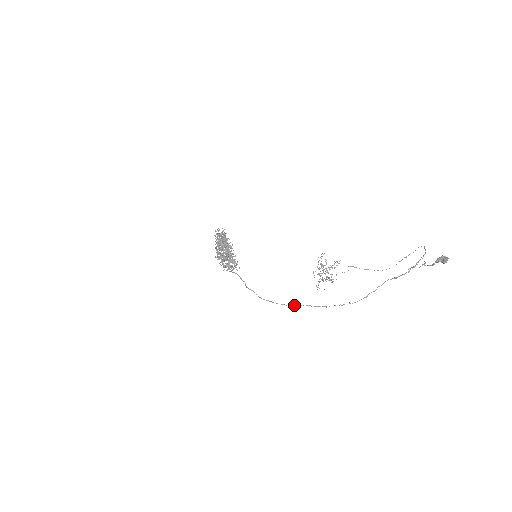
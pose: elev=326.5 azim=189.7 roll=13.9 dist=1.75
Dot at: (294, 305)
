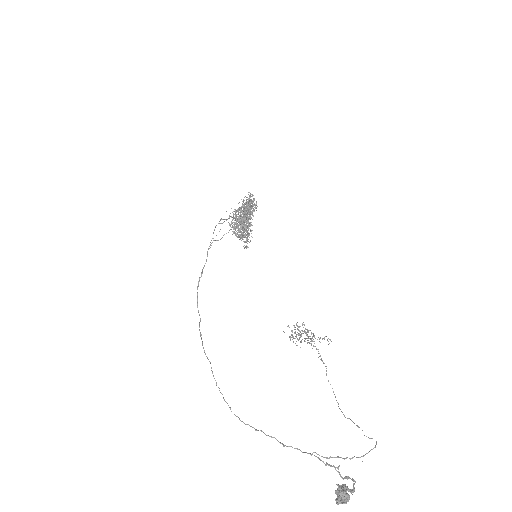
Dot at: occluded
